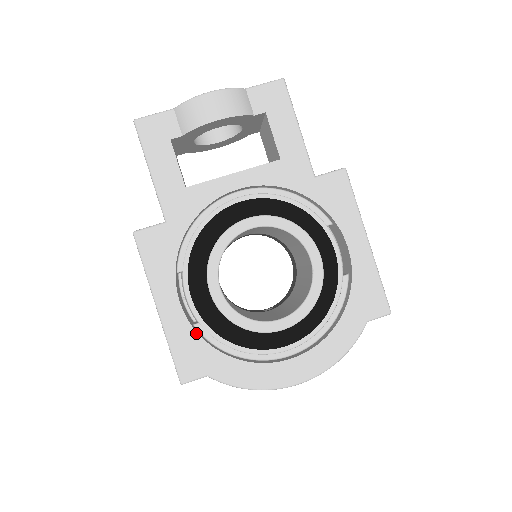
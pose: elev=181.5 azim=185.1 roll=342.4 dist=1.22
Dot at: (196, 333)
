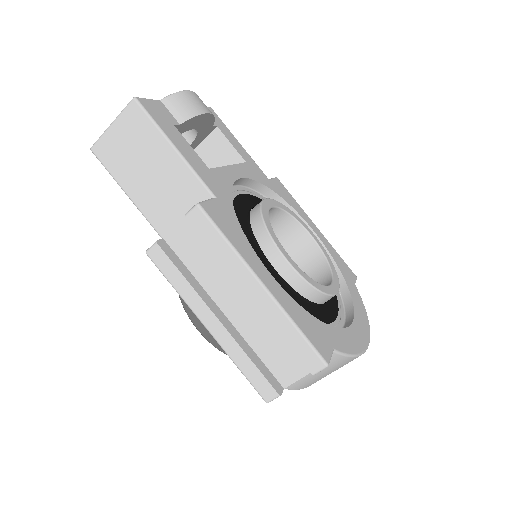
Dot at: (301, 307)
